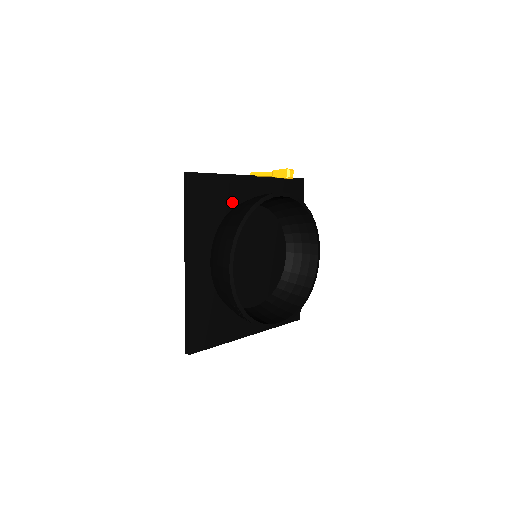
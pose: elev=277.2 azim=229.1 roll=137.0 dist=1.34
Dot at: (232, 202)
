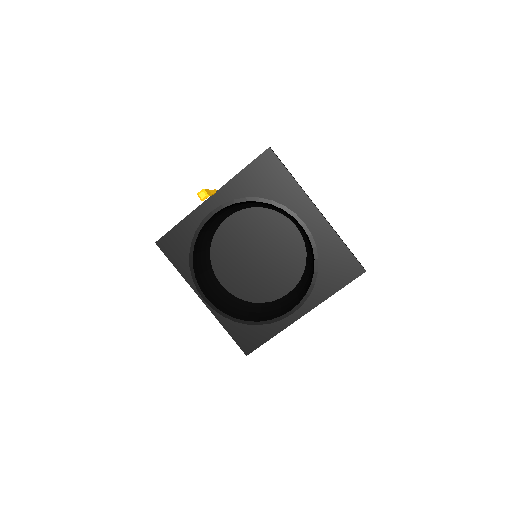
Dot at: occluded
